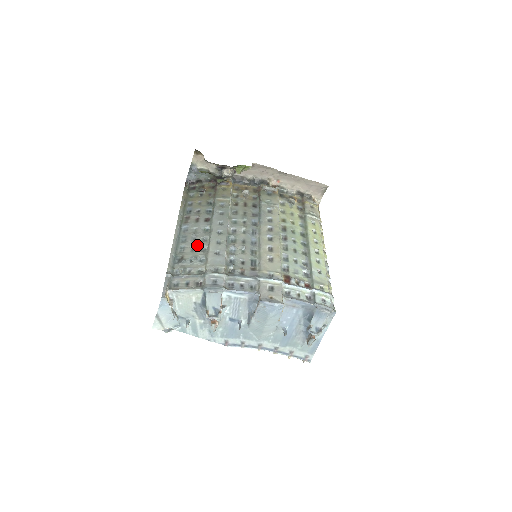
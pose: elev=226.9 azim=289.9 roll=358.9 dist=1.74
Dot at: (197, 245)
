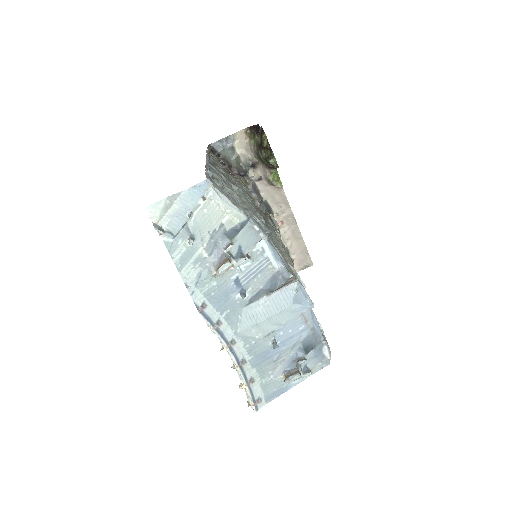
Dot at: occluded
